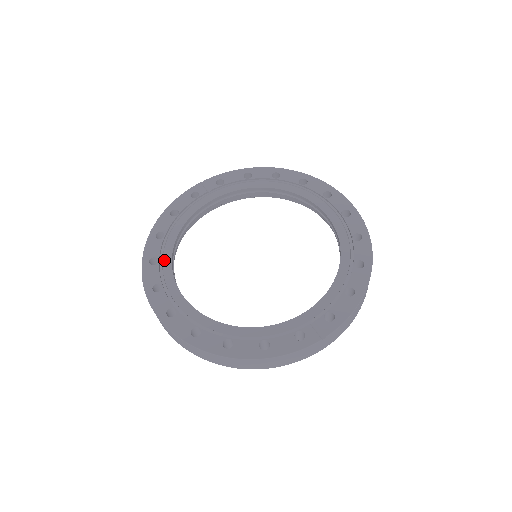
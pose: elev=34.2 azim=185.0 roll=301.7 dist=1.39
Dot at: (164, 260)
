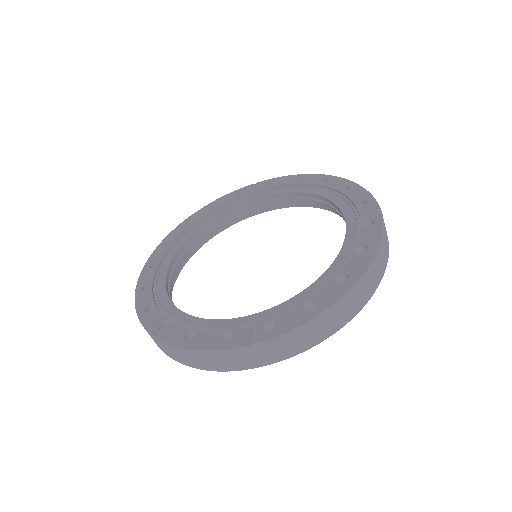
Dot at: (177, 244)
